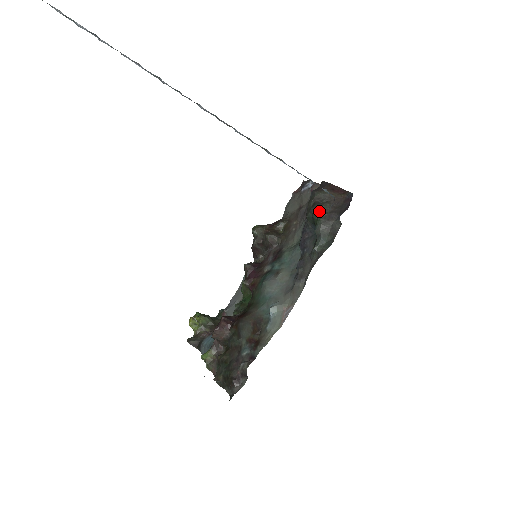
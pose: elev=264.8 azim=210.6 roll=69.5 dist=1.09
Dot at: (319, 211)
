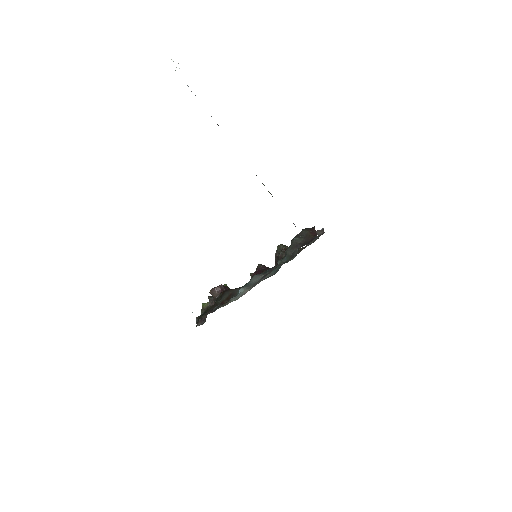
Dot at: (294, 240)
